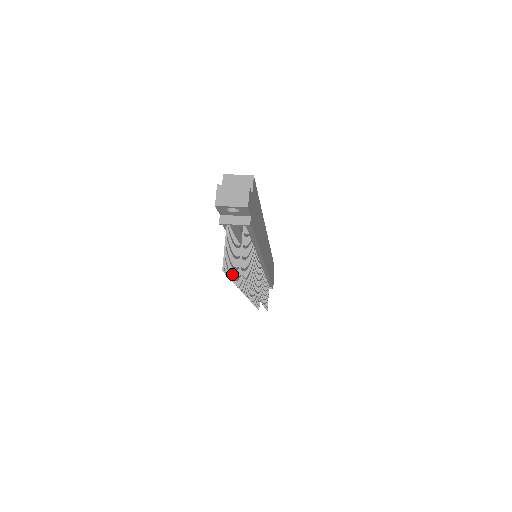
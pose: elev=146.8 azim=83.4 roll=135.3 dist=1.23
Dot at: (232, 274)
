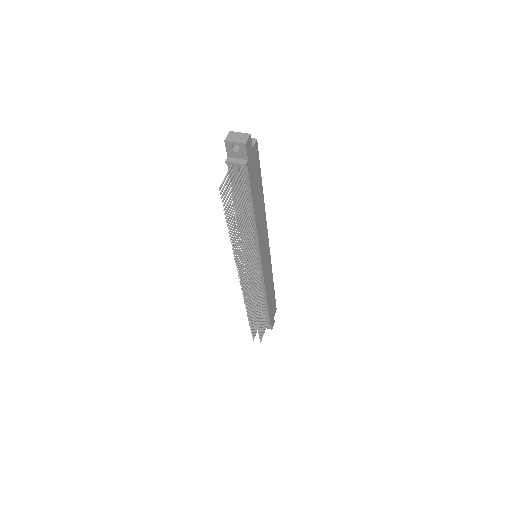
Dot at: (227, 215)
